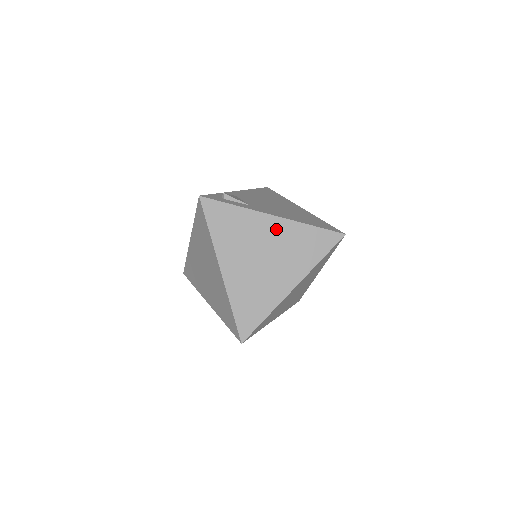
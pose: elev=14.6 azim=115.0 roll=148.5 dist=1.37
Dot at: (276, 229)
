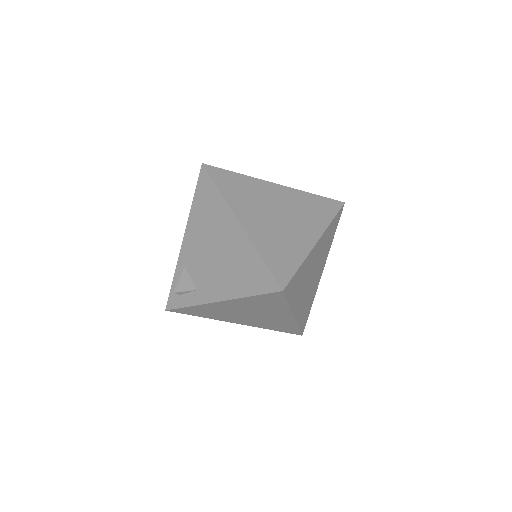
Dot at: (231, 305)
